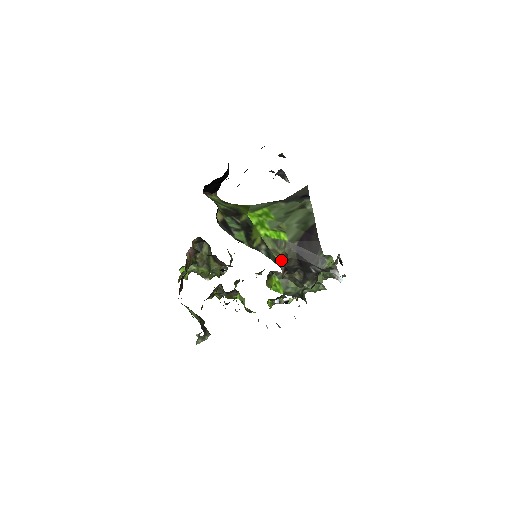
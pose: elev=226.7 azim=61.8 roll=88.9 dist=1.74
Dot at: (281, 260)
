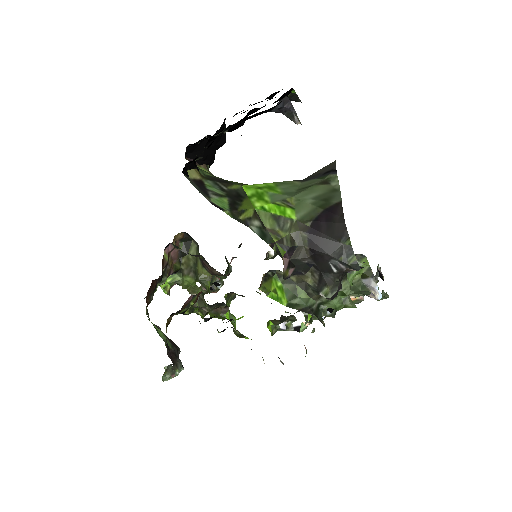
Dot at: (283, 247)
